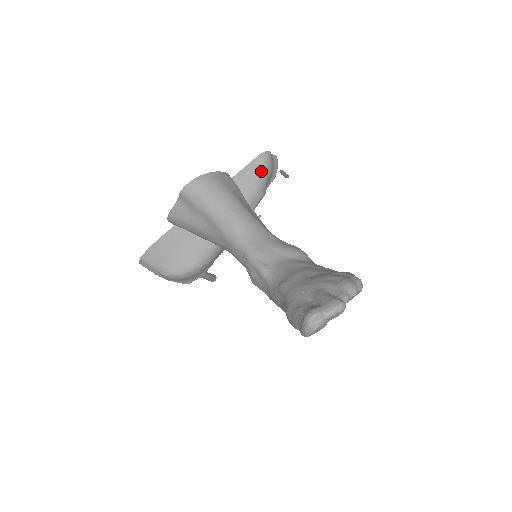
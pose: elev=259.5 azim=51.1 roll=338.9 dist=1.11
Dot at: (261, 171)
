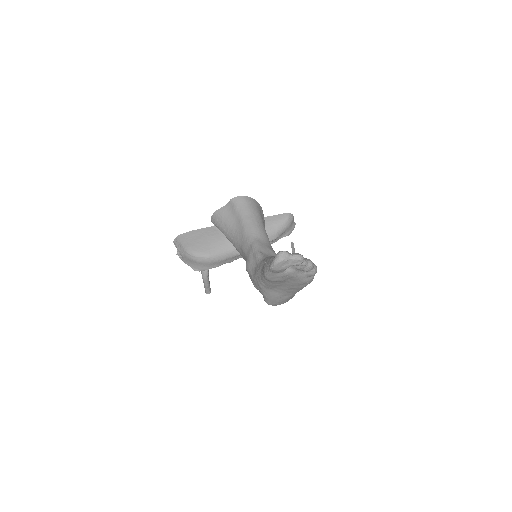
Dot at: (283, 222)
